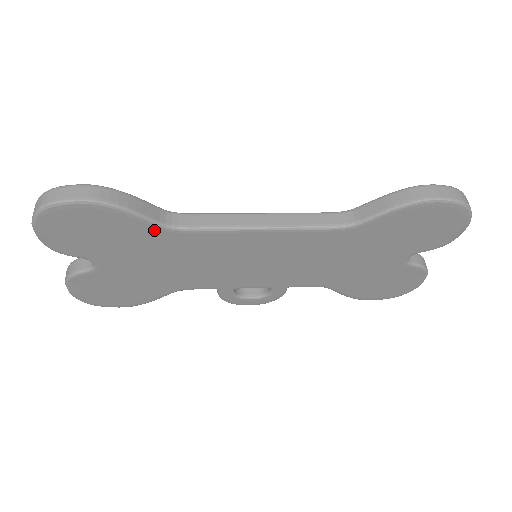
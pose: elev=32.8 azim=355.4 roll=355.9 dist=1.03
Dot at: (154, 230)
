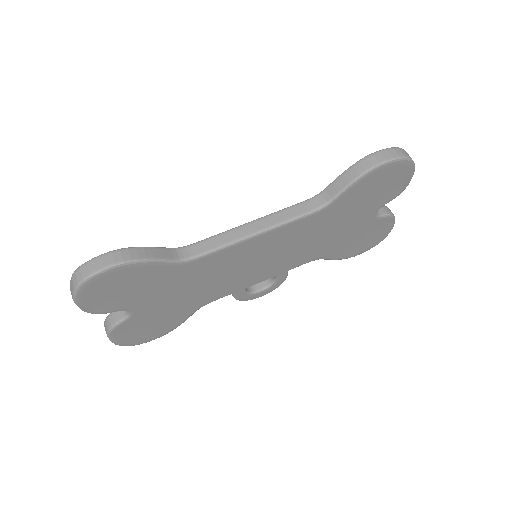
Dot at: (172, 267)
